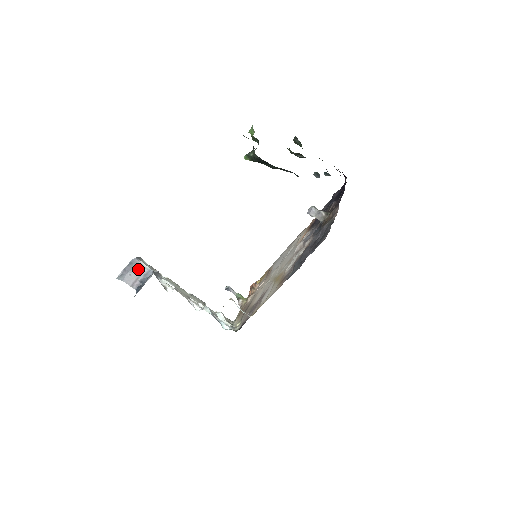
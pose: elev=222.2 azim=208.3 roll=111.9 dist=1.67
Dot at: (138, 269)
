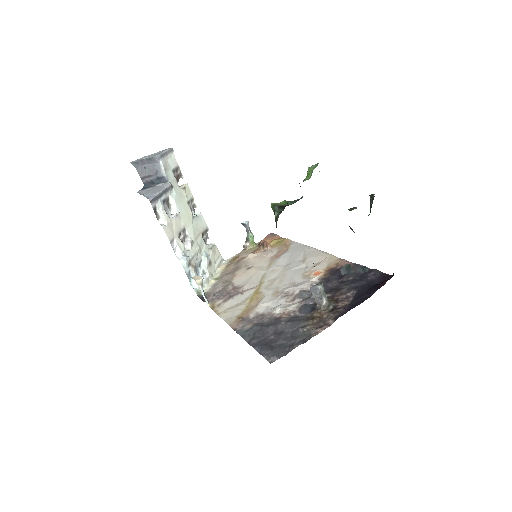
Dot at: (155, 168)
